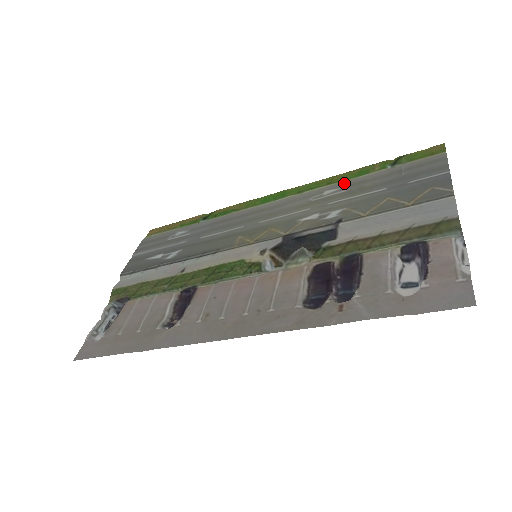
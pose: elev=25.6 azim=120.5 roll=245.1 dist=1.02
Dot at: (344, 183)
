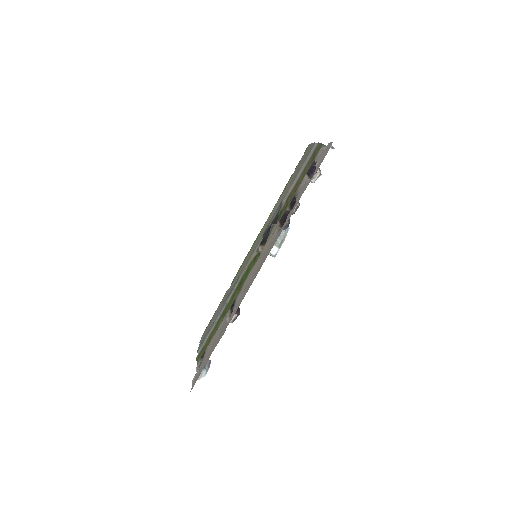
Dot at: occluded
